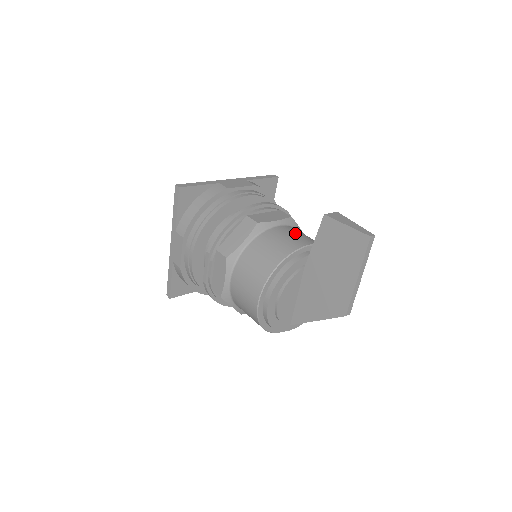
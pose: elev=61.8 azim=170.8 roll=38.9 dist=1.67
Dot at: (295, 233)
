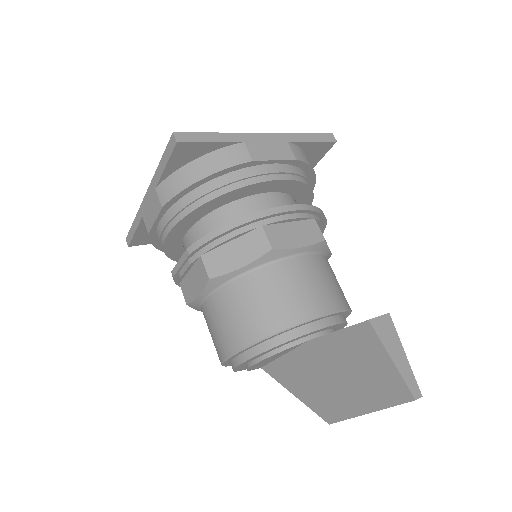
Dot at: (318, 278)
